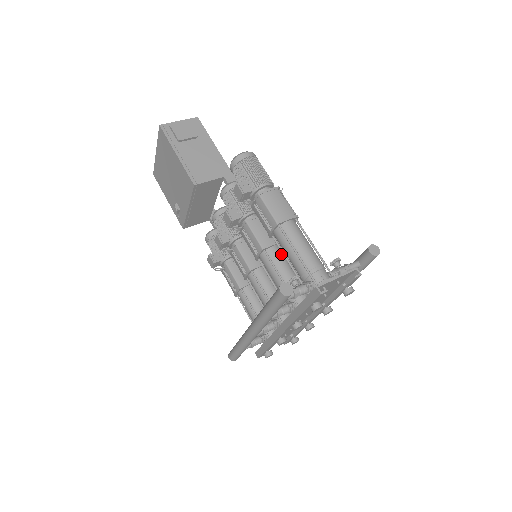
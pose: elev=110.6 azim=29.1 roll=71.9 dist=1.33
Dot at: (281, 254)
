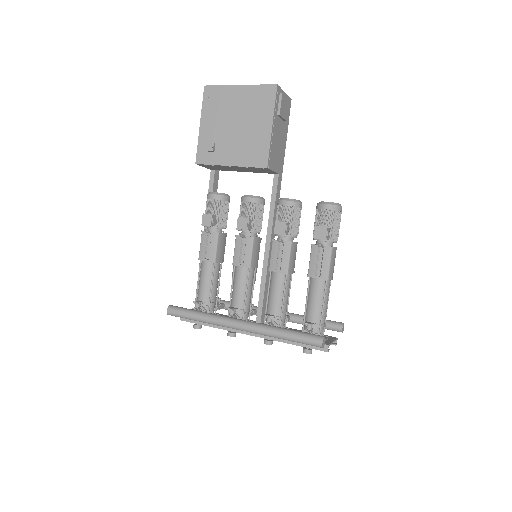
Dot at: (290, 282)
